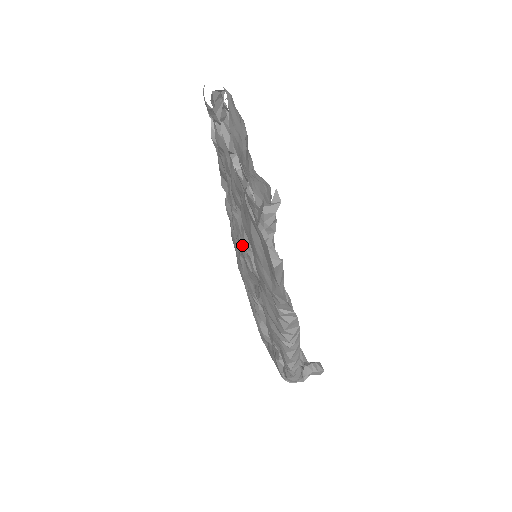
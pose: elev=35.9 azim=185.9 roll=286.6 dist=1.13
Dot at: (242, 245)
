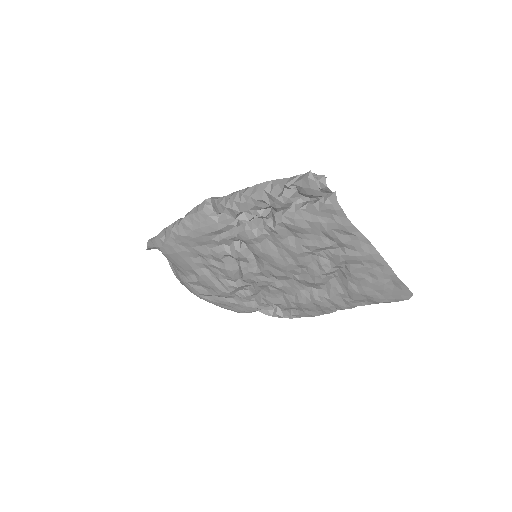
Dot at: (293, 266)
